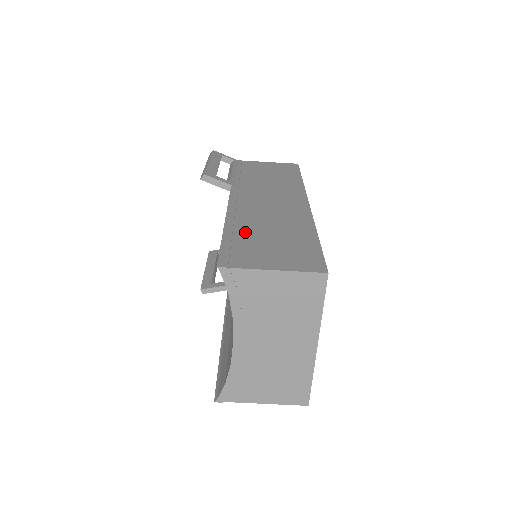
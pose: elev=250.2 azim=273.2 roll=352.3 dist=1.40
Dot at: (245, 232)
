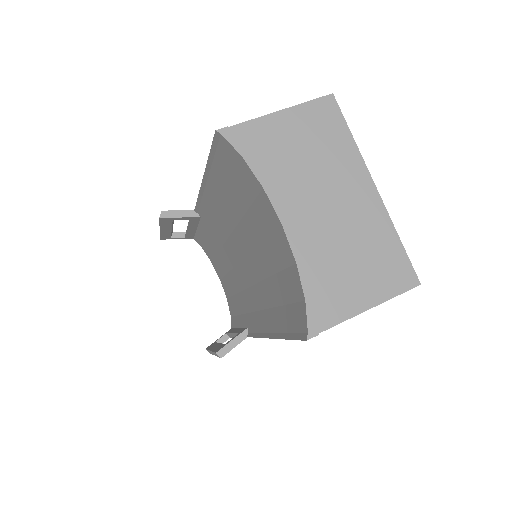
Dot at: occluded
